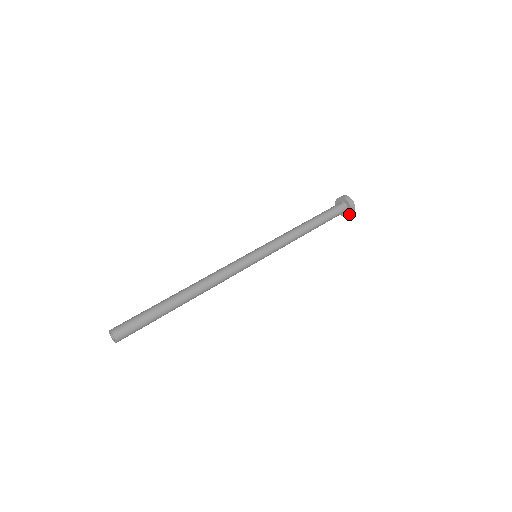
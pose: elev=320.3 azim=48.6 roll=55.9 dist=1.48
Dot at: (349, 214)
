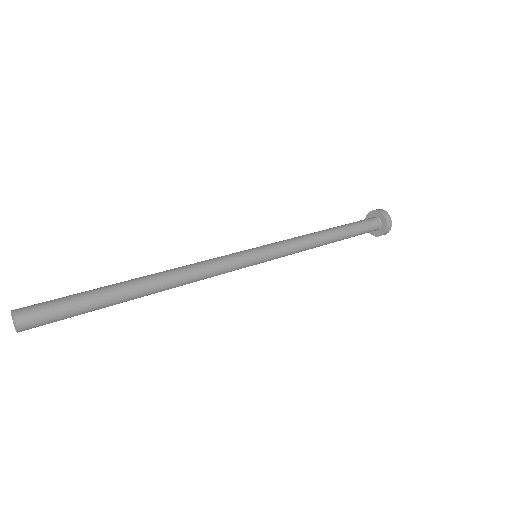
Dot at: (376, 235)
